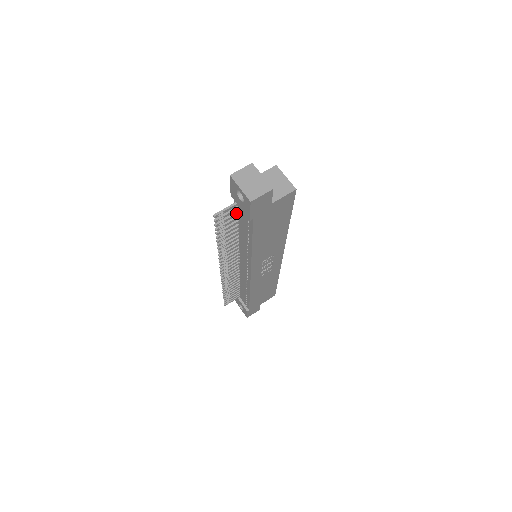
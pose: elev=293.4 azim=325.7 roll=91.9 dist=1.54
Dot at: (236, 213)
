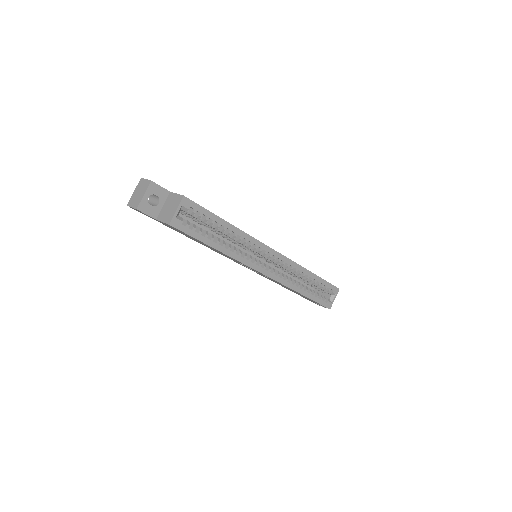
Dot at: occluded
